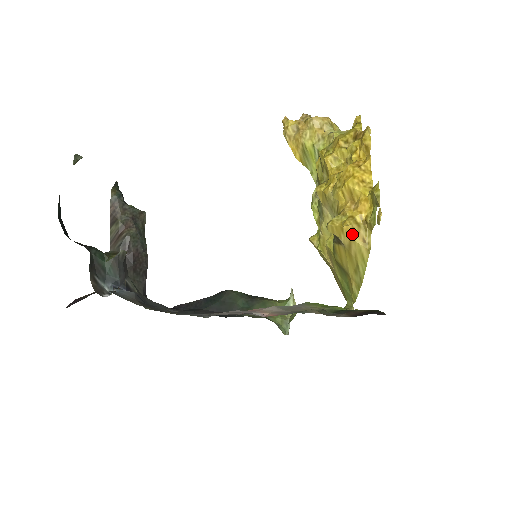
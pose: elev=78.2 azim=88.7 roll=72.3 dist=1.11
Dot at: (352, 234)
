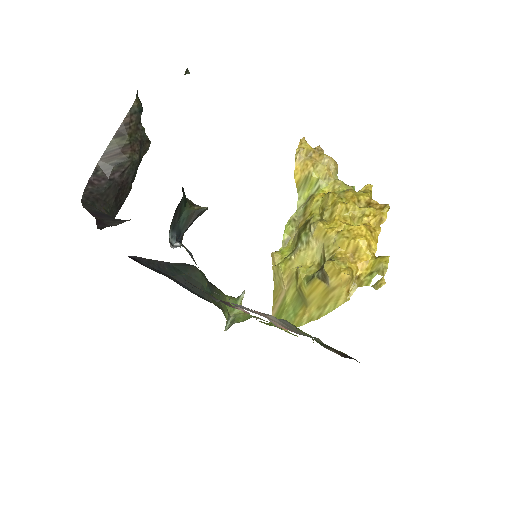
Dot at: (344, 282)
